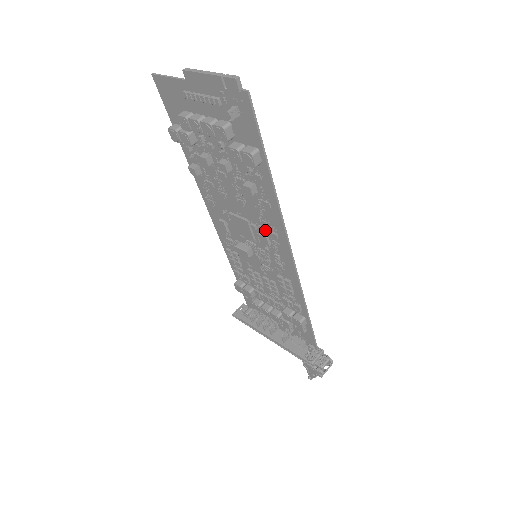
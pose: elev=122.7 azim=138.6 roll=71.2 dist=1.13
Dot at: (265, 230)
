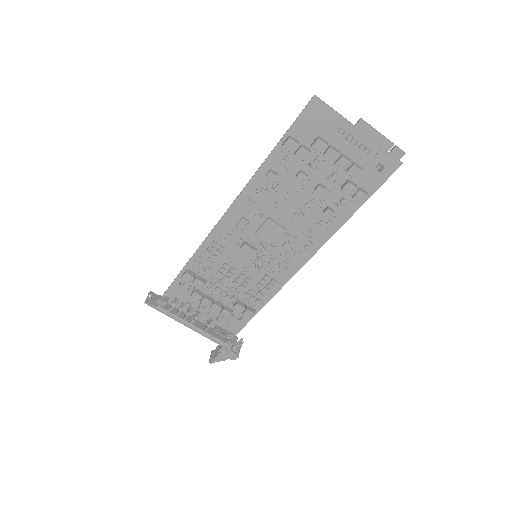
Dot at: (297, 241)
